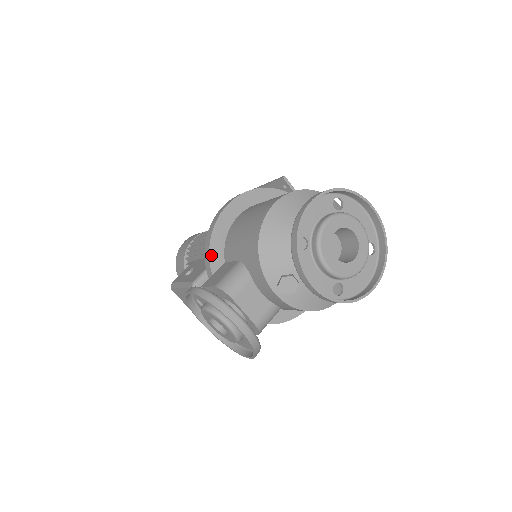
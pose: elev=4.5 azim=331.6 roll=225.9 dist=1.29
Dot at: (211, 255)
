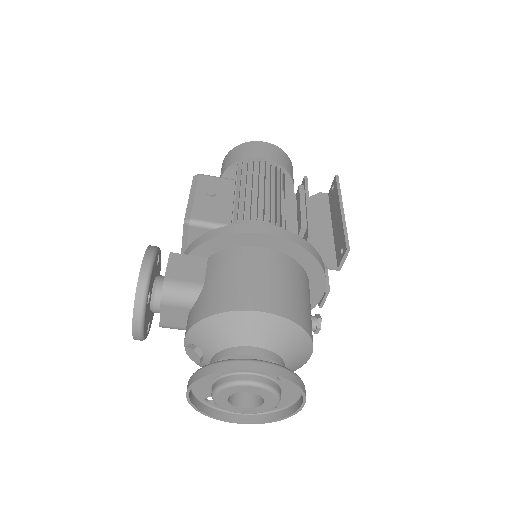
Dot at: (203, 245)
